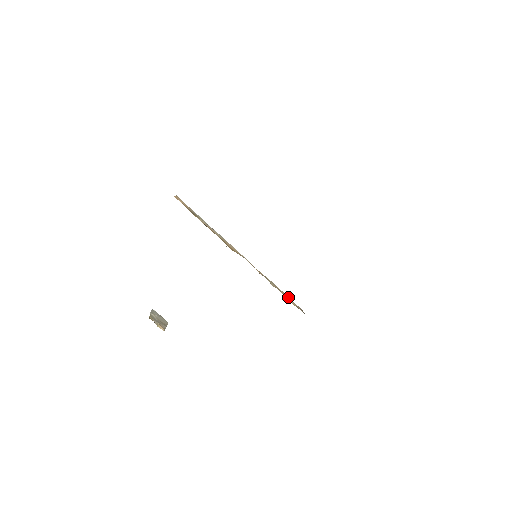
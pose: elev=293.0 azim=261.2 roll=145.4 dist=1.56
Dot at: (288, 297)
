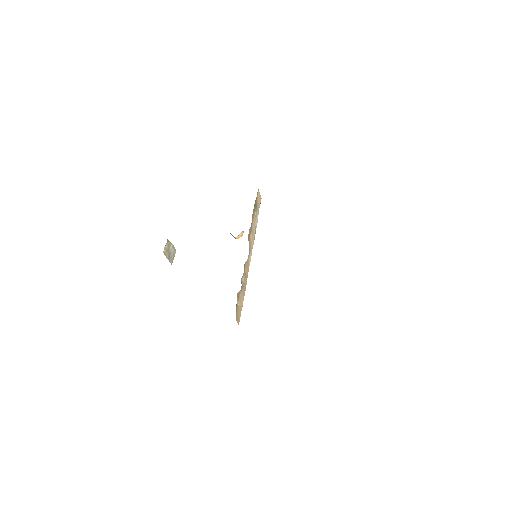
Dot at: (242, 305)
